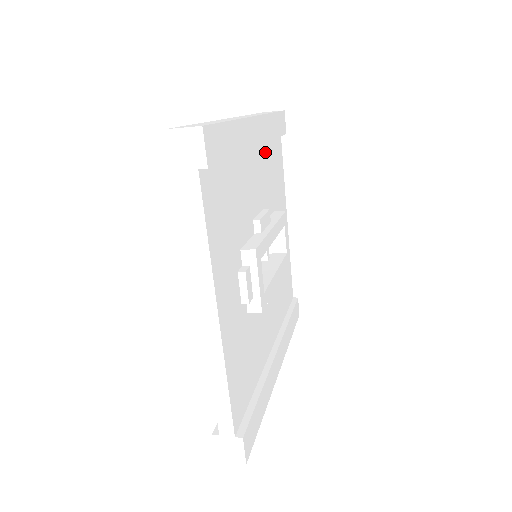
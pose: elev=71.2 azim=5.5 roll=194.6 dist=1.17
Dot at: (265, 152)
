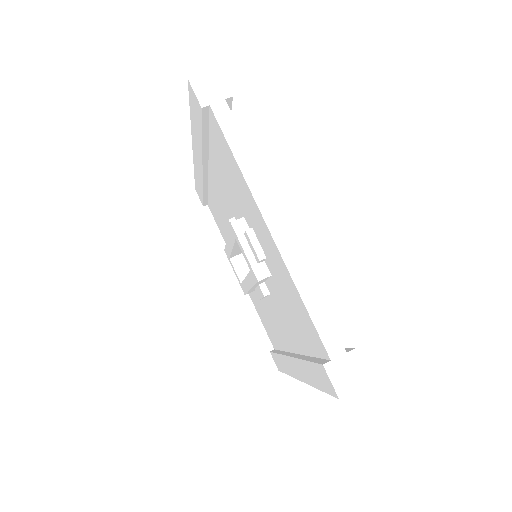
Dot at: occluded
